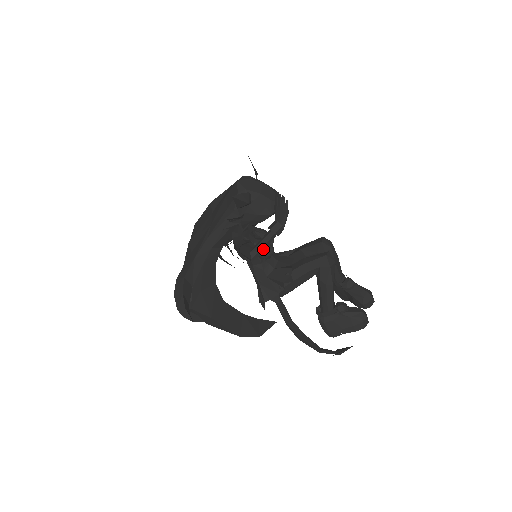
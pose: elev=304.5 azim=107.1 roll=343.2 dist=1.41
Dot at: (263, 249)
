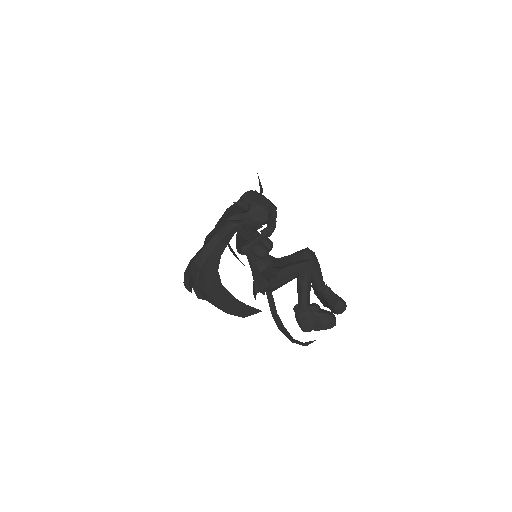
Dot at: (252, 246)
